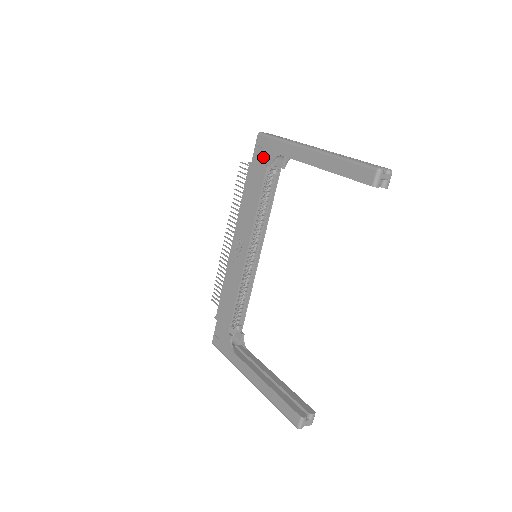
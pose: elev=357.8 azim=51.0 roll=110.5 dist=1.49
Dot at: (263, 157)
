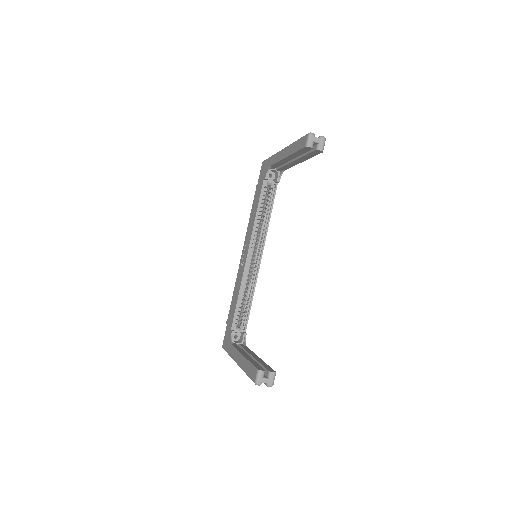
Dot at: (263, 175)
